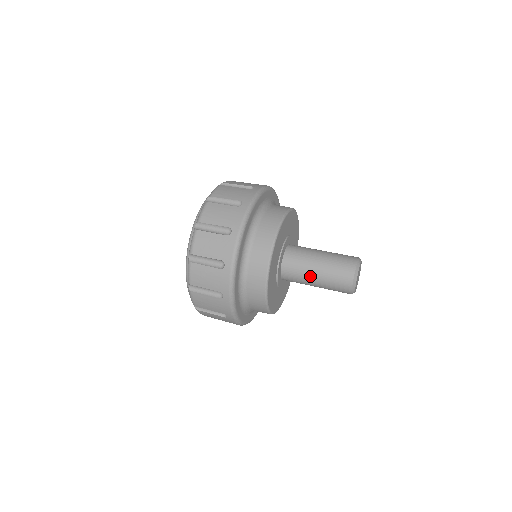
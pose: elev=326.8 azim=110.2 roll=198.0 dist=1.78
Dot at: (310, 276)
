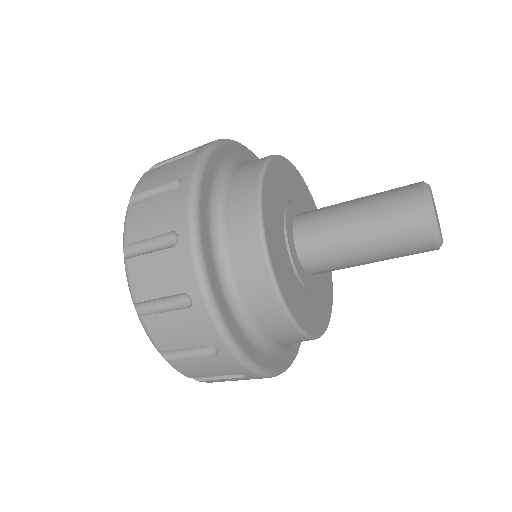
Dot at: (345, 204)
